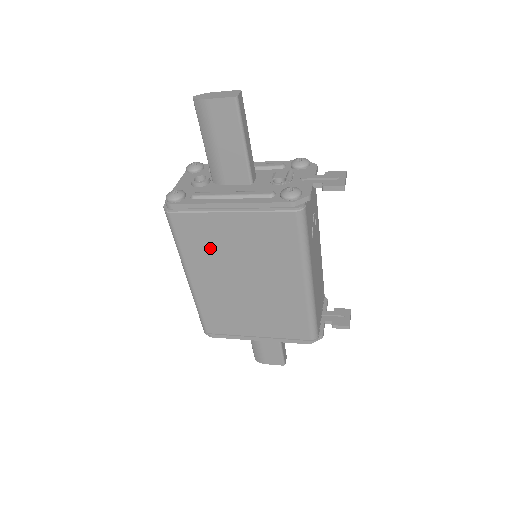
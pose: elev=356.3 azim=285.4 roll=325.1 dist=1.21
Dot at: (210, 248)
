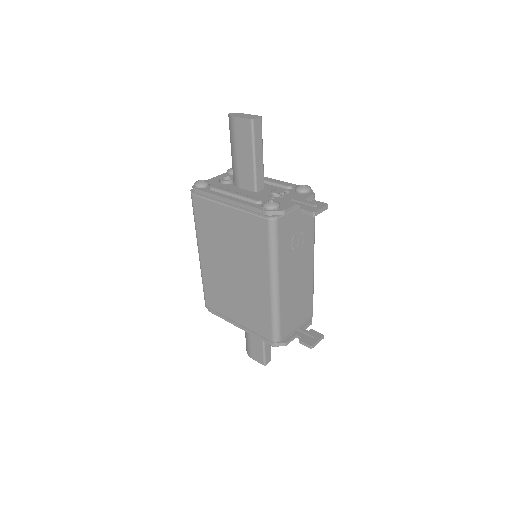
Dot at: (213, 232)
